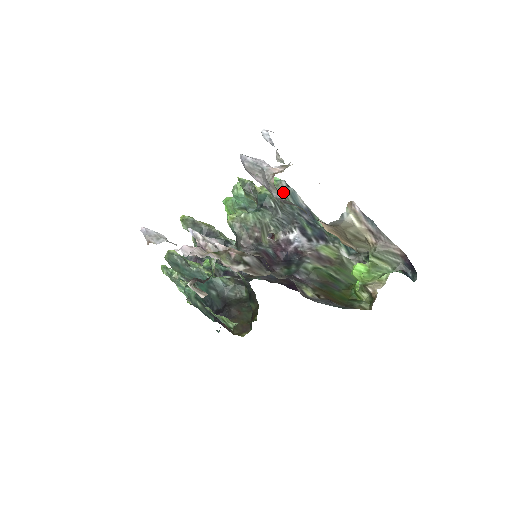
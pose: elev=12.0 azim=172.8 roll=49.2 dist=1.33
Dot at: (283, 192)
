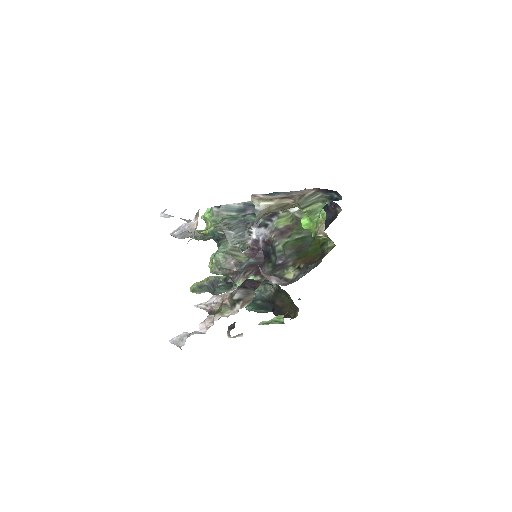
Dot at: (220, 215)
